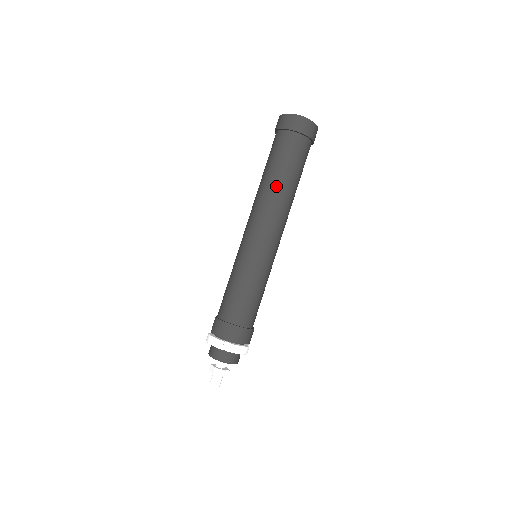
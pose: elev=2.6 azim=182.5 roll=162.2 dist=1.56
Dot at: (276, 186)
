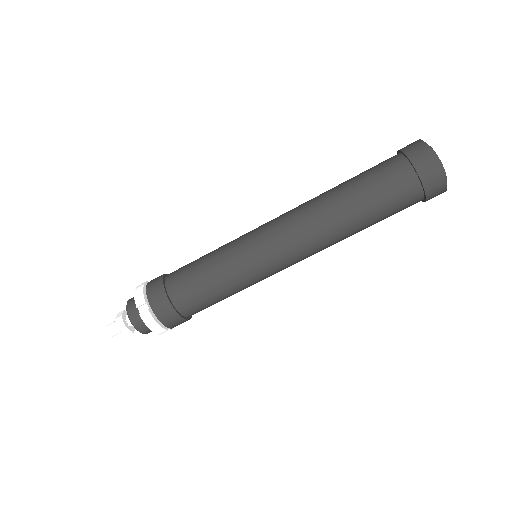
Dot at: (338, 207)
